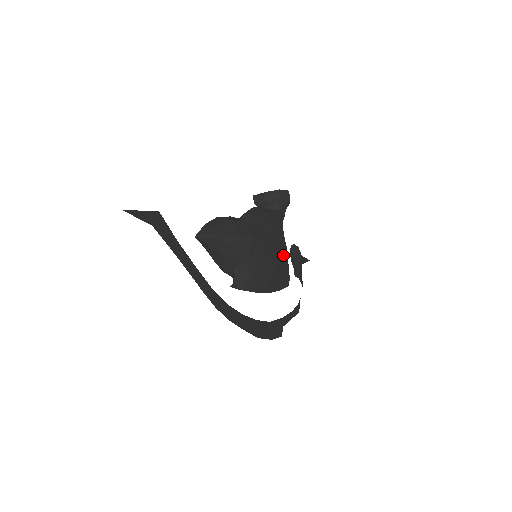
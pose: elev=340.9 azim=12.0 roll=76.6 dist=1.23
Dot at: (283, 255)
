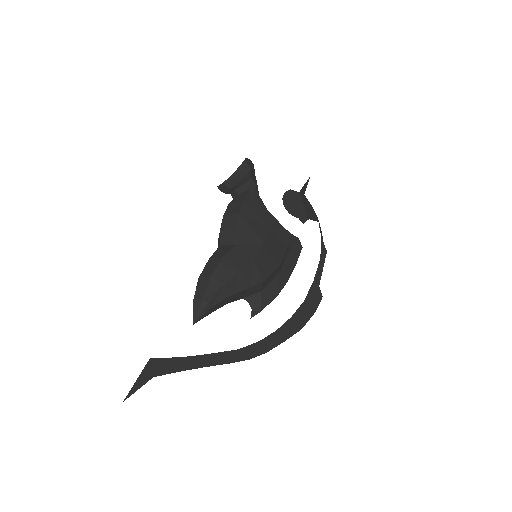
Dot at: (279, 234)
